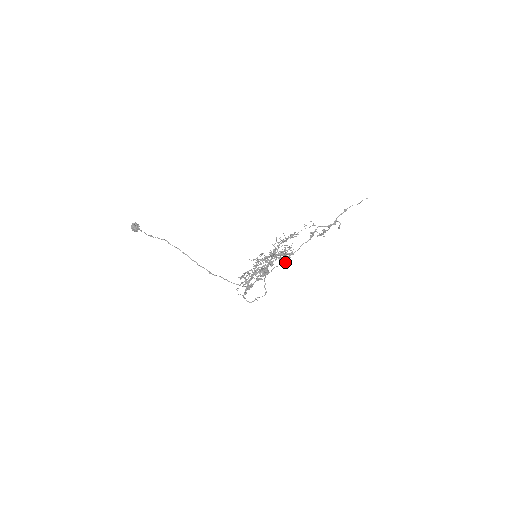
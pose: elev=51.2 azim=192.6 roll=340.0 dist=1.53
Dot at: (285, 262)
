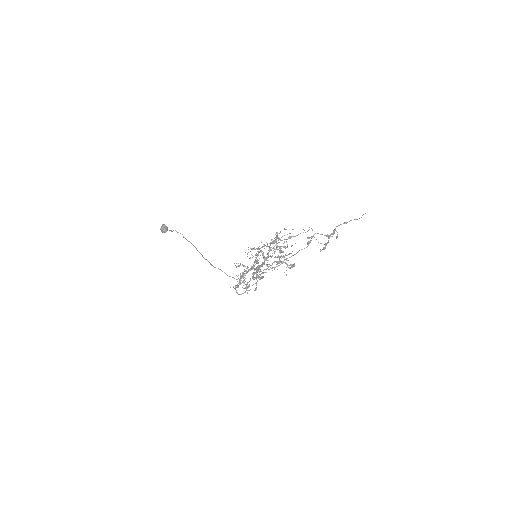
Dot at: occluded
